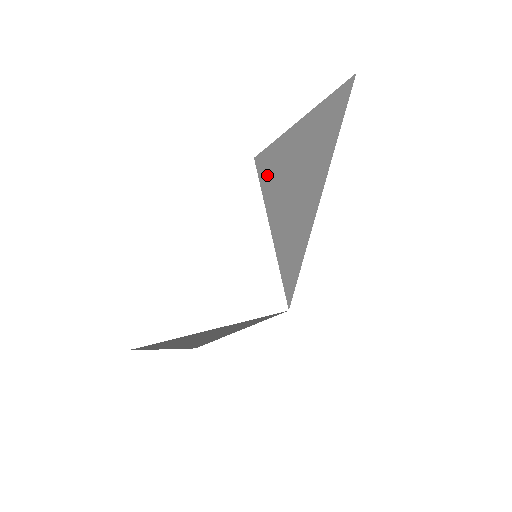
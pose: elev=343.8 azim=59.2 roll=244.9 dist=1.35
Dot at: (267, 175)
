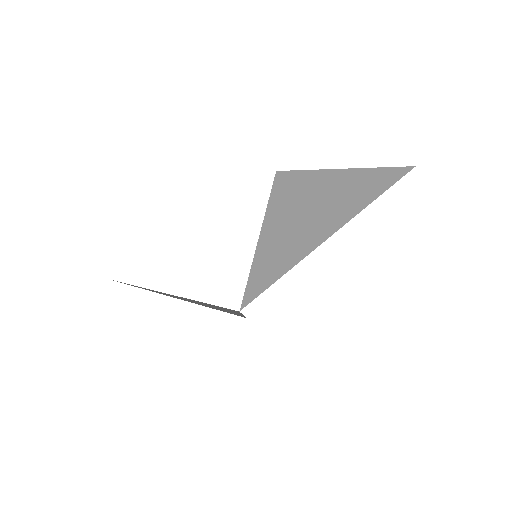
Dot at: (282, 192)
